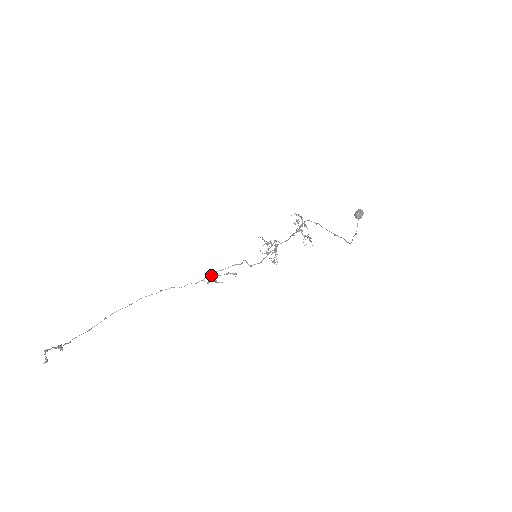
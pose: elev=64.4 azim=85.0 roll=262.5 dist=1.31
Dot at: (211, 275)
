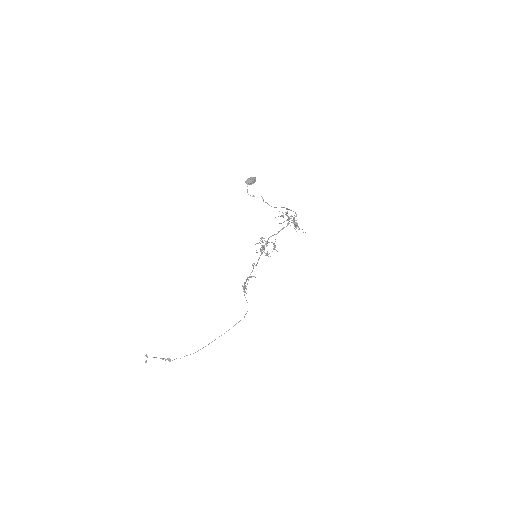
Dot at: (242, 285)
